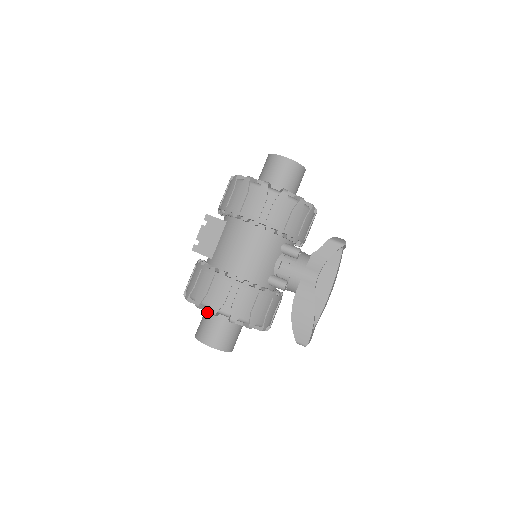
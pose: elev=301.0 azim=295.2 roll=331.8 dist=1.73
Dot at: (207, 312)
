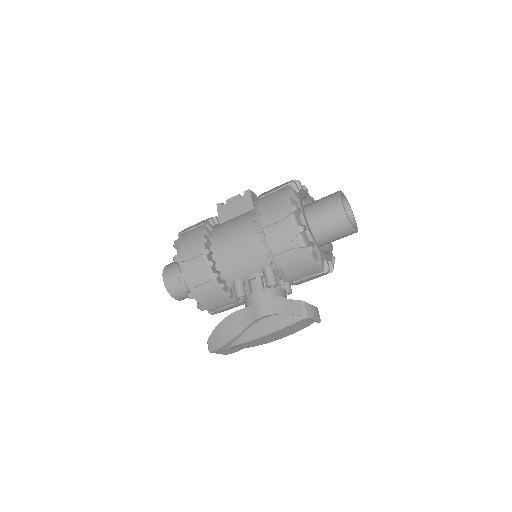
Dot at: occluded
